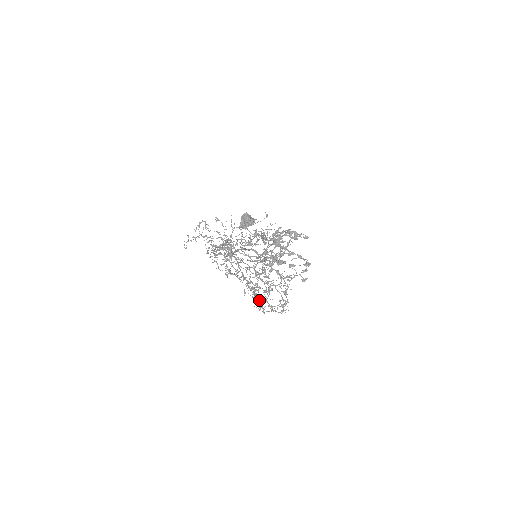
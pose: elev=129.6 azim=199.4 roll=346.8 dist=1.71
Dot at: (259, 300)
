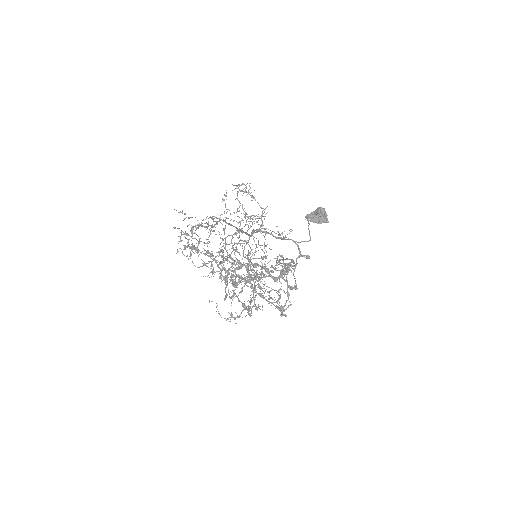
Dot at: occluded
